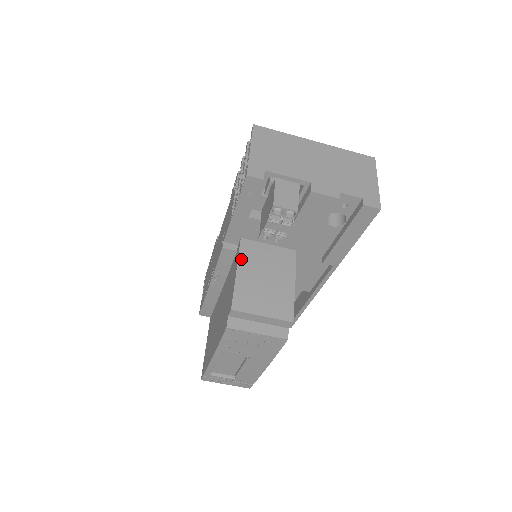
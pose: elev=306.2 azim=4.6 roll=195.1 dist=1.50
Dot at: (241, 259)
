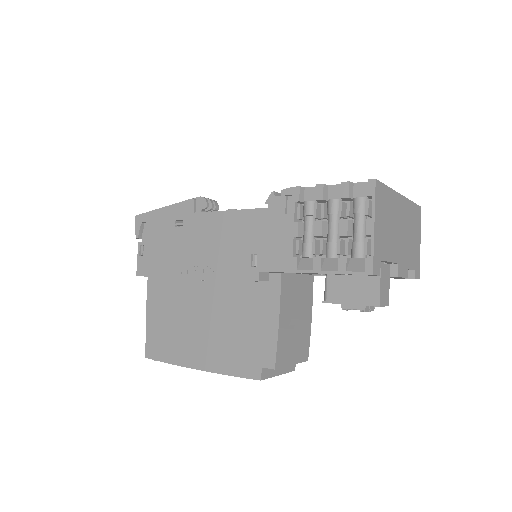
Dot at: (282, 303)
